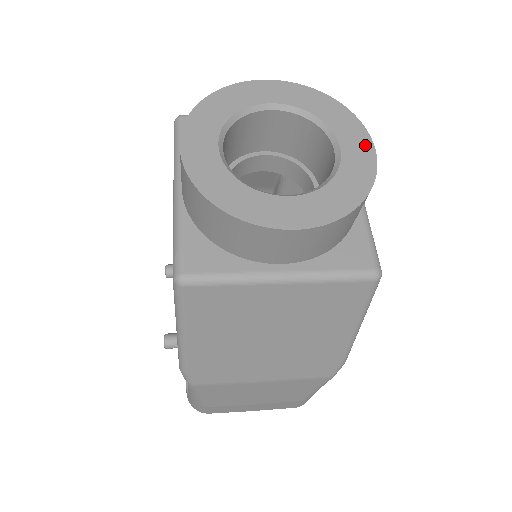
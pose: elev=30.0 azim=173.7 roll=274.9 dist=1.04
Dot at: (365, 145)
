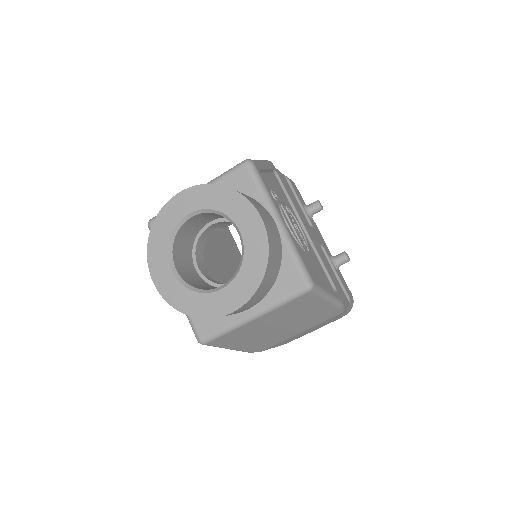
Dot at: (254, 219)
